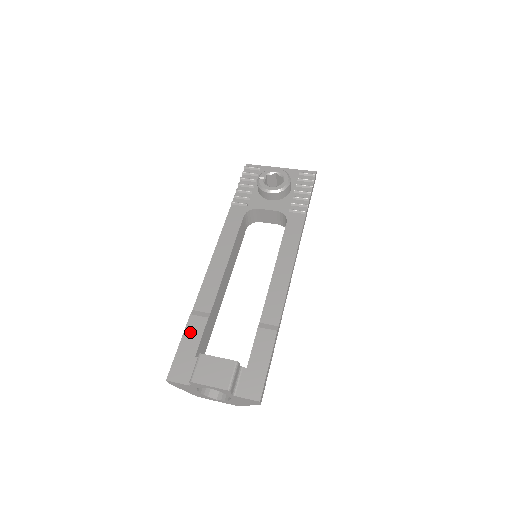
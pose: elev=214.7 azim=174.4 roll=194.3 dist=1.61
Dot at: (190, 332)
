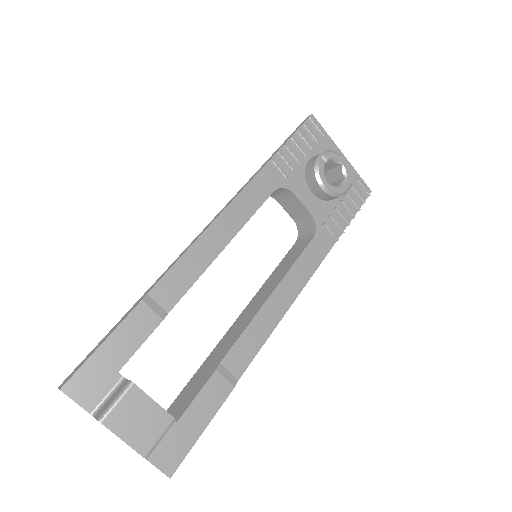
Dot at: (129, 329)
